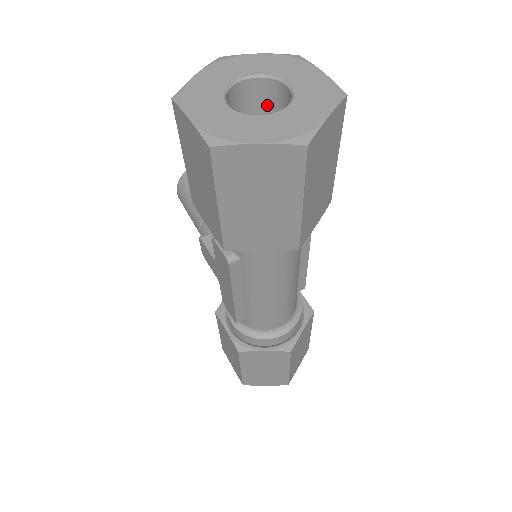
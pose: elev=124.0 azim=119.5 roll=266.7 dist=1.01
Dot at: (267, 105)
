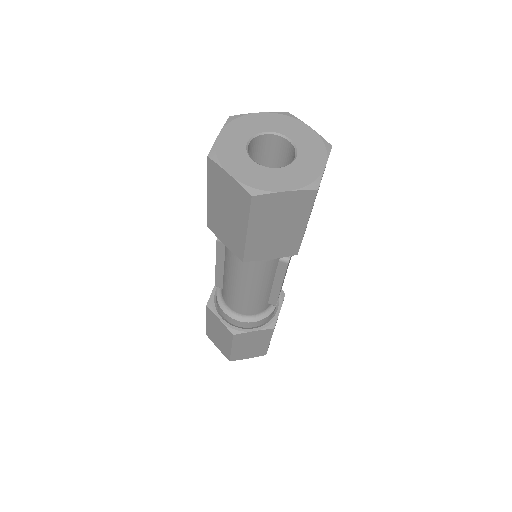
Dot at: (289, 161)
